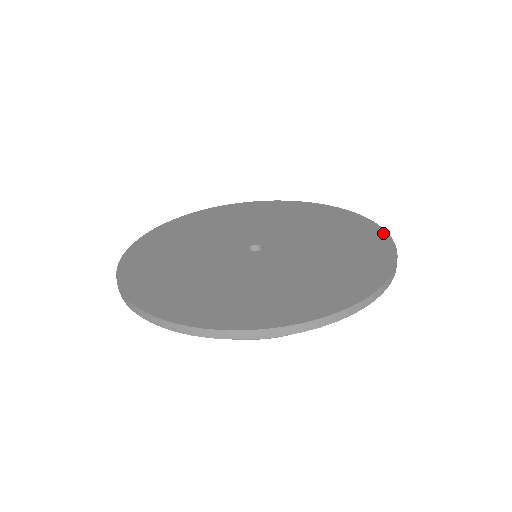
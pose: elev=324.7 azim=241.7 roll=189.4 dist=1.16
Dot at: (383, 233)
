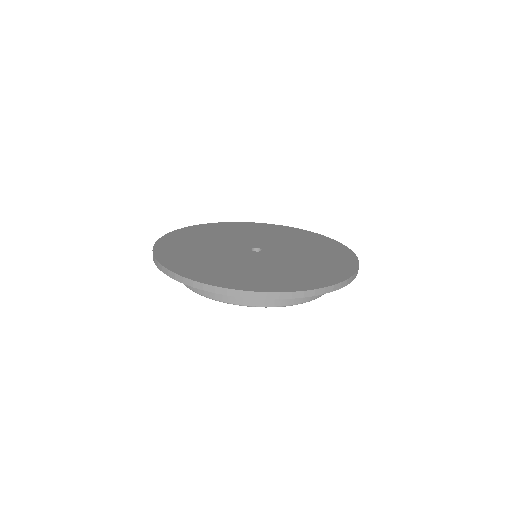
Dot at: (351, 272)
